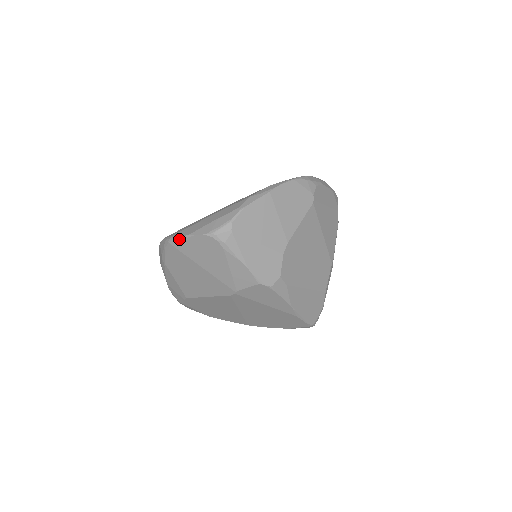
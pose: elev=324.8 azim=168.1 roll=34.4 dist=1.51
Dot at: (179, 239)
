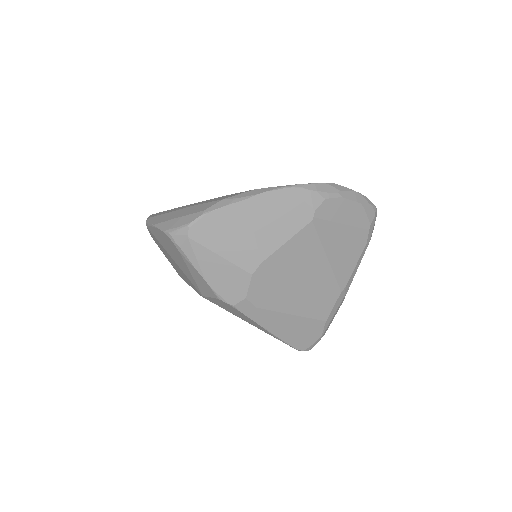
Dot at: (149, 225)
